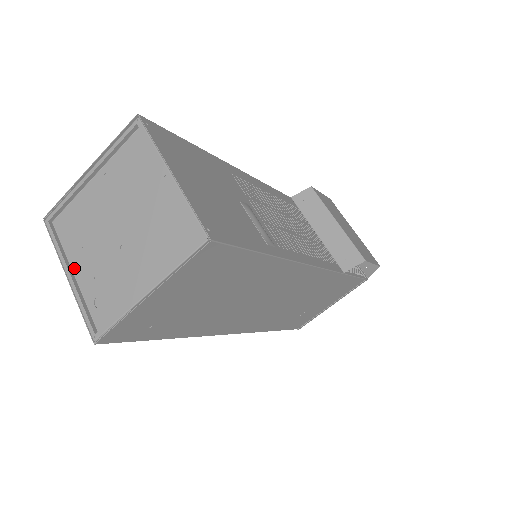
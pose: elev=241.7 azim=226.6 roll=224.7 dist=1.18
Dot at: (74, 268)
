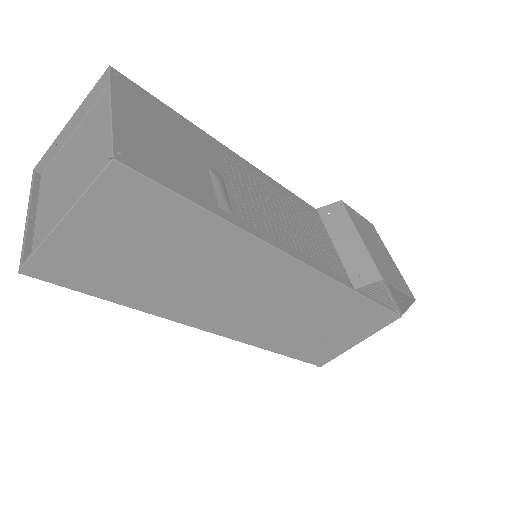
Dot at: (38, 211)
